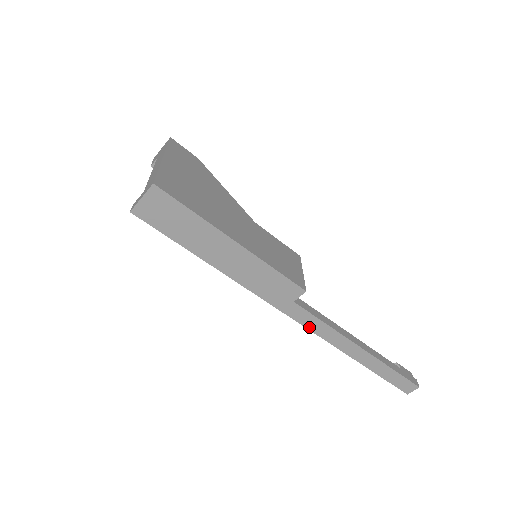
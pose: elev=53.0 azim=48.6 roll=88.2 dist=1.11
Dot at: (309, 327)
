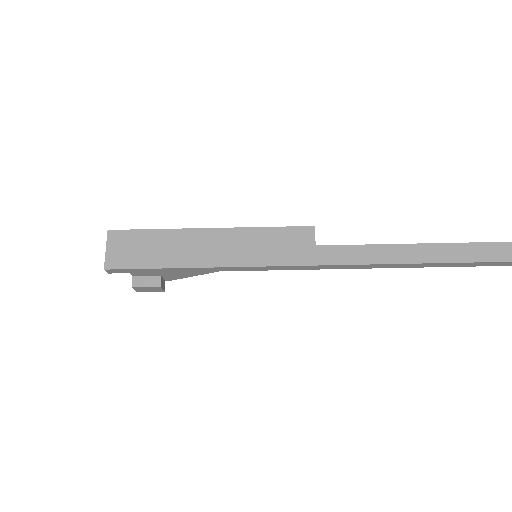
Dot at: (361, 262)
